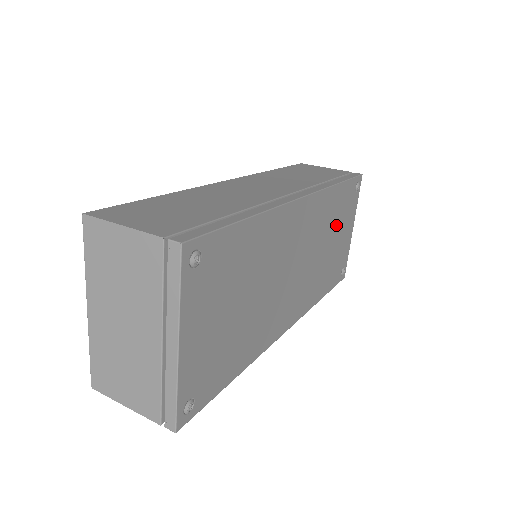
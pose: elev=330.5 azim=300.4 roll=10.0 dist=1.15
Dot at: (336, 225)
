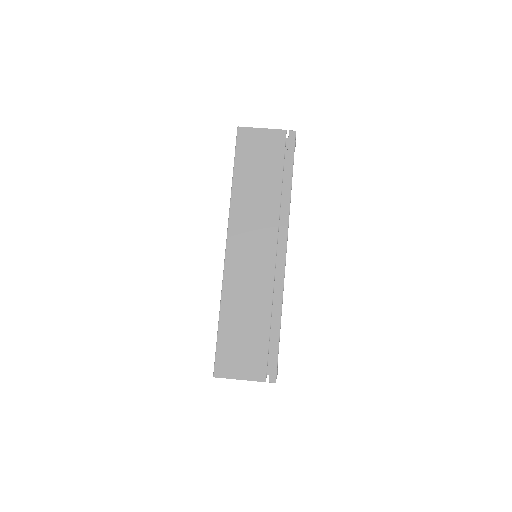
Dot at: occluded
